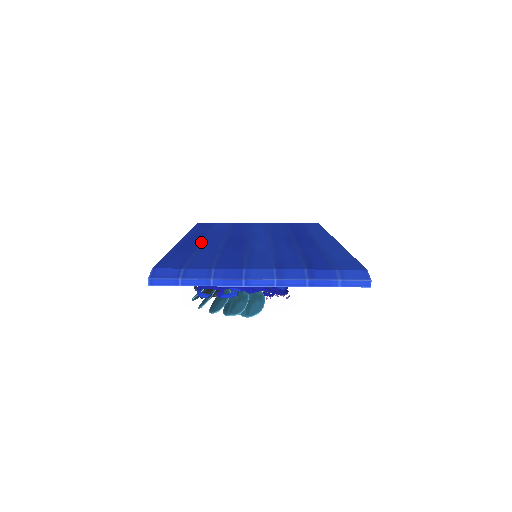
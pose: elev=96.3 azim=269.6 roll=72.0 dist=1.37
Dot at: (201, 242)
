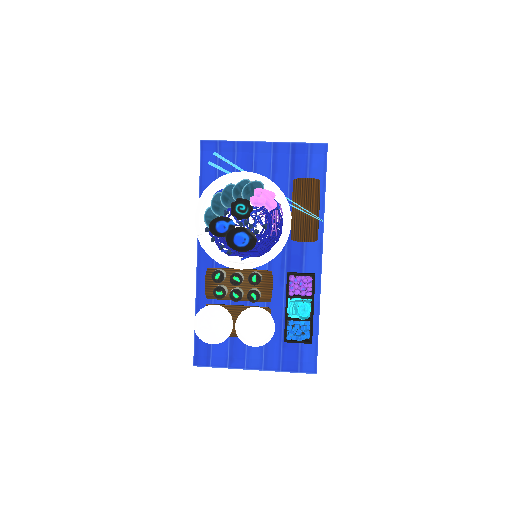
Dot at: occluded
